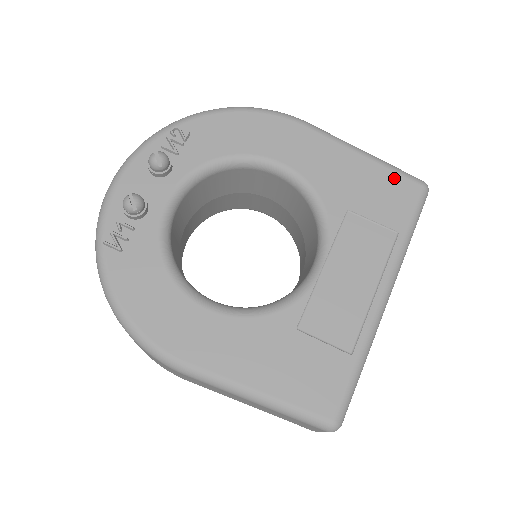
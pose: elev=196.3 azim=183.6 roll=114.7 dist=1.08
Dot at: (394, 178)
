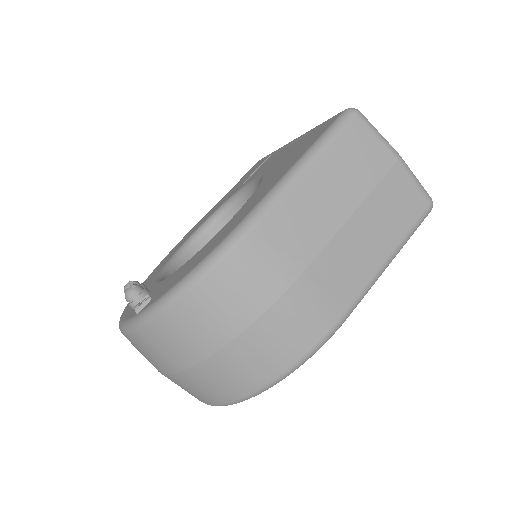
Dot at: (246, 174)
